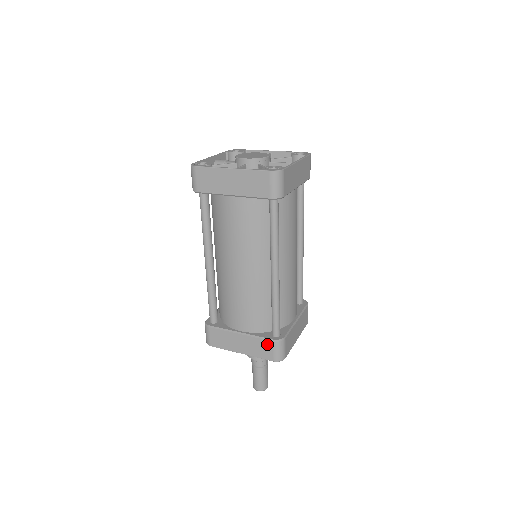
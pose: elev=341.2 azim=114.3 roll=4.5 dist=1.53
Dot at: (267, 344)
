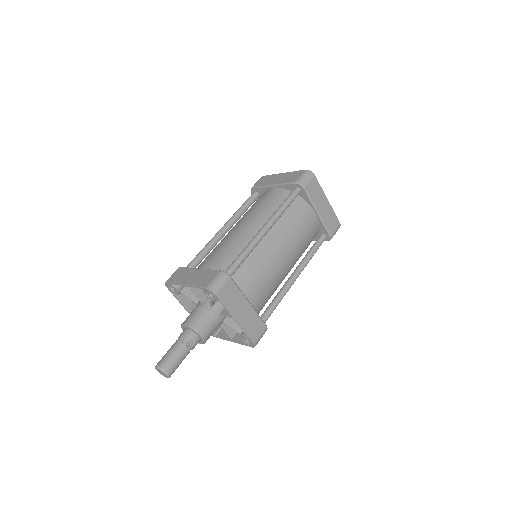
Dot at: (213, 273)
